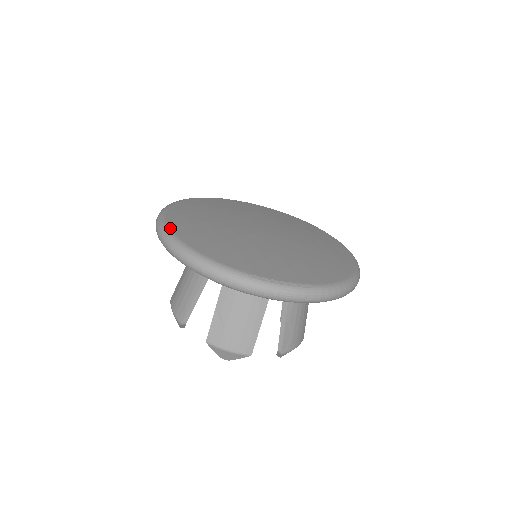
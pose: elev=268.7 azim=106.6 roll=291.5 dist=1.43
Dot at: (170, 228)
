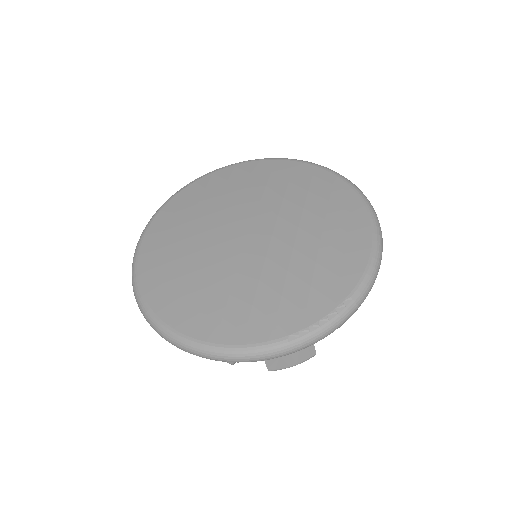
Dot at: (165, 323)
